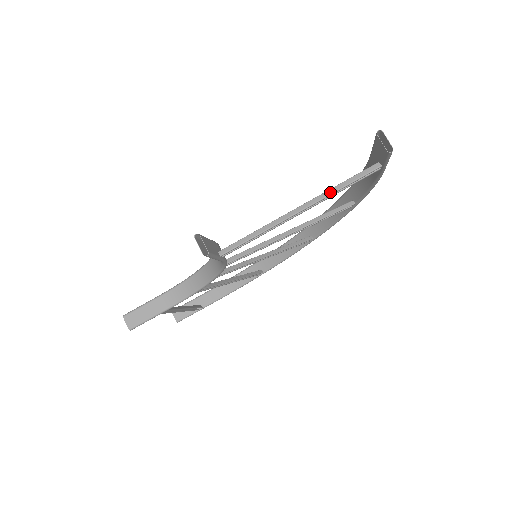
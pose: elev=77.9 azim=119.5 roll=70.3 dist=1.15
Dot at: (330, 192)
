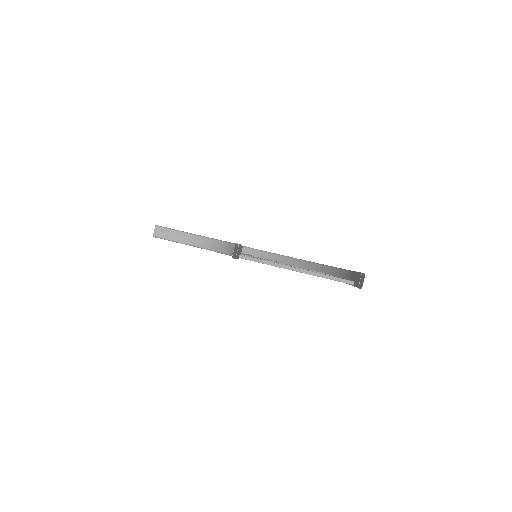
Dot at: (319, 275)
